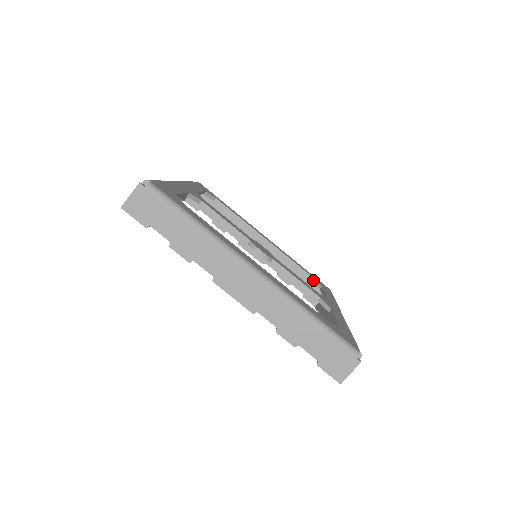
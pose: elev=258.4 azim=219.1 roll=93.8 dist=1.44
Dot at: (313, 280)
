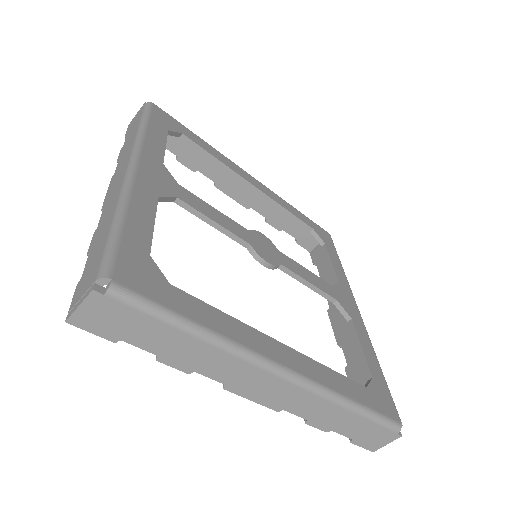
Dot at: (313, 233)
